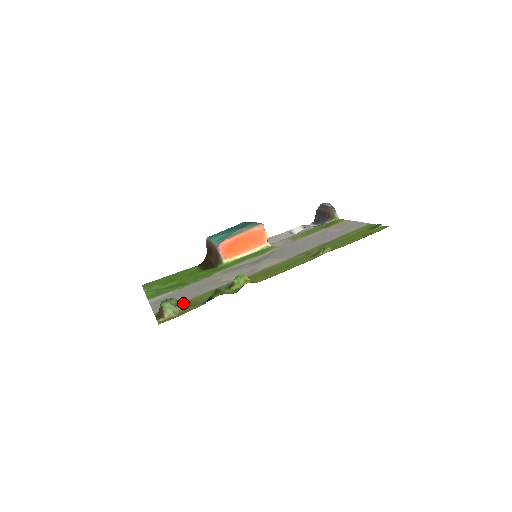
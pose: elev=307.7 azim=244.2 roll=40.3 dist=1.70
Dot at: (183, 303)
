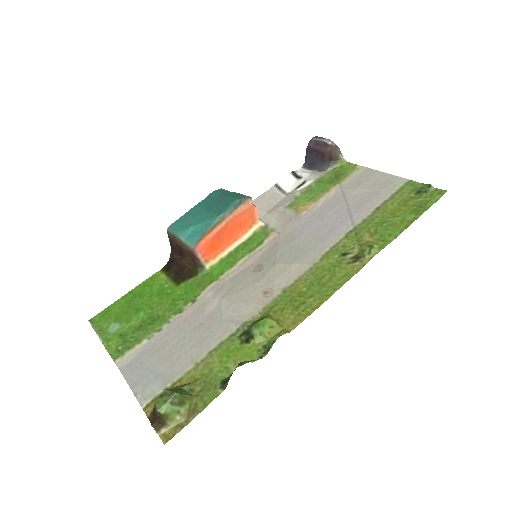
Dot at: (185, 385)
